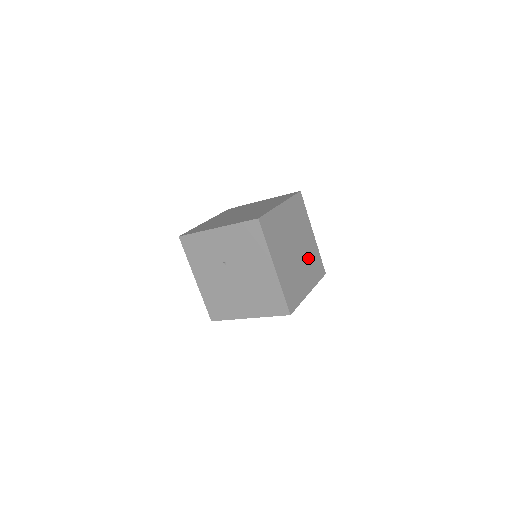
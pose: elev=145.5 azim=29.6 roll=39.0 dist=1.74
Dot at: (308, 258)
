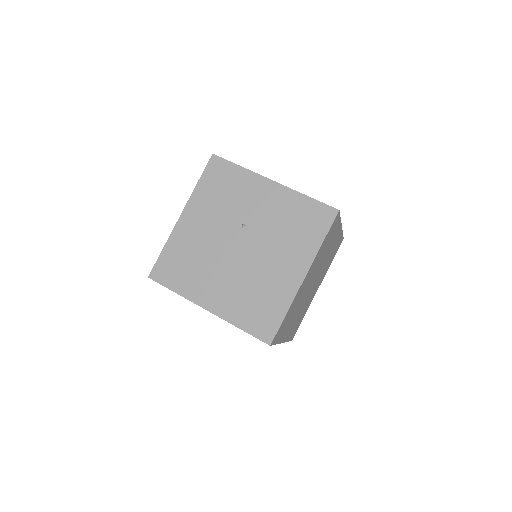
Dot at: (304, 306)
